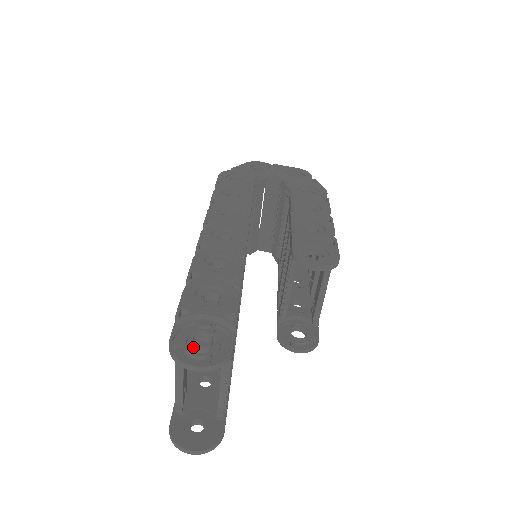
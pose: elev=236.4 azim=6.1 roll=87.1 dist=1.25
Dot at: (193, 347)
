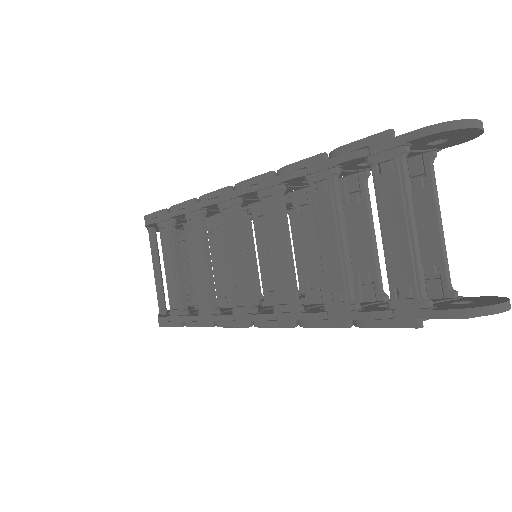
Dot at: occluded
